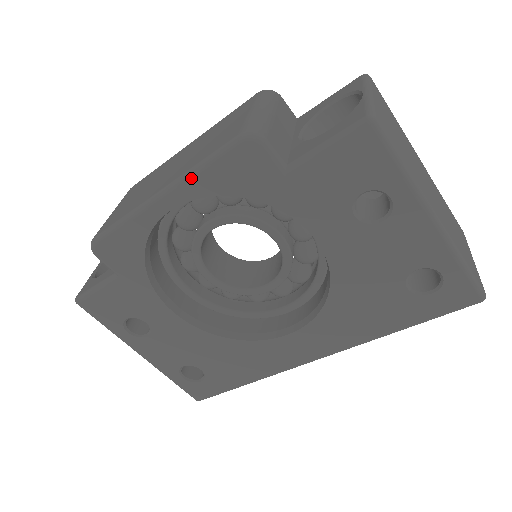
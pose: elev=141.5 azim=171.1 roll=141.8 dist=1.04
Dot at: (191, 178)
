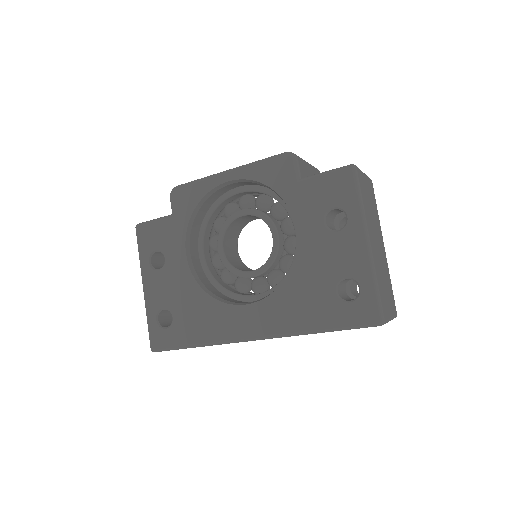
Dot at: (250, 166)
